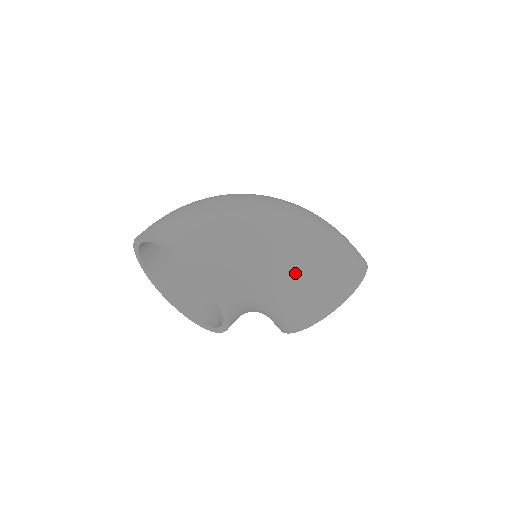
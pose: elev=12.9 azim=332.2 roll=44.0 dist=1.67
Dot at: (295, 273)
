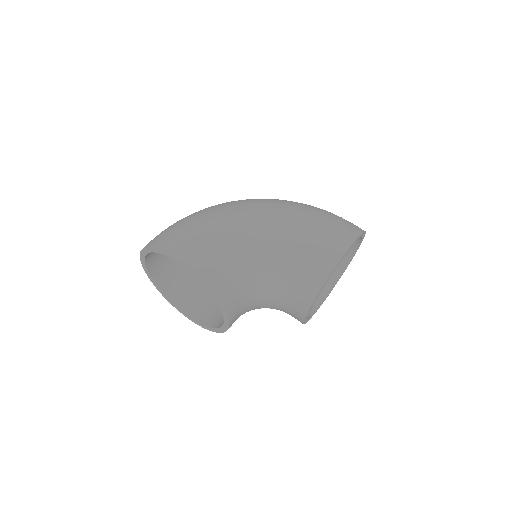
Dot at: (278, 248)
